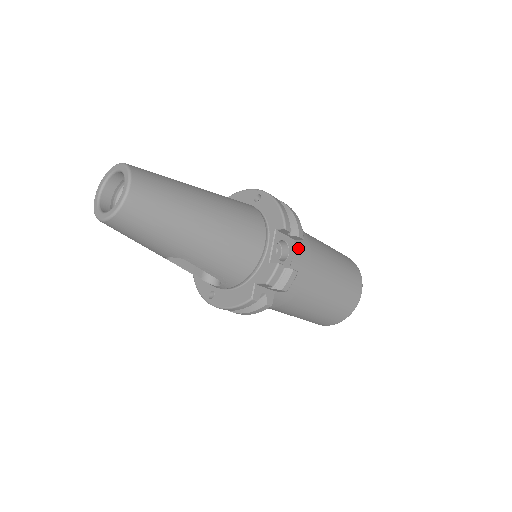
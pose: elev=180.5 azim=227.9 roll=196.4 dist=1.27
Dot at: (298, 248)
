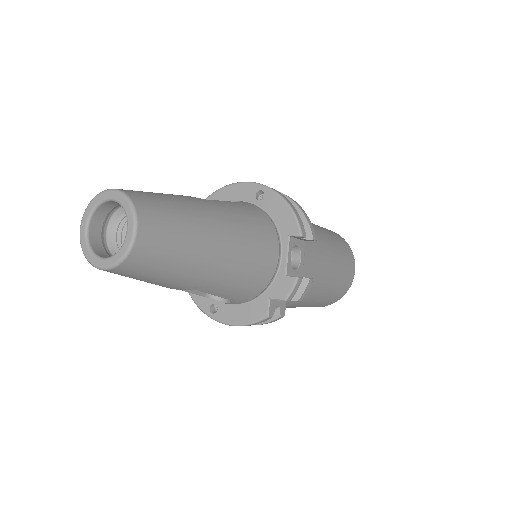
Dot at: (307, 248)
